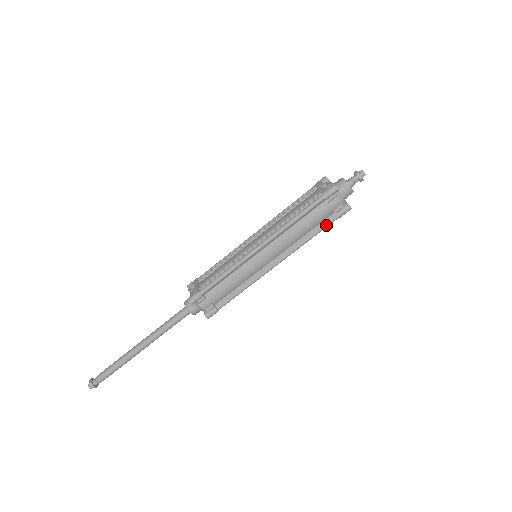
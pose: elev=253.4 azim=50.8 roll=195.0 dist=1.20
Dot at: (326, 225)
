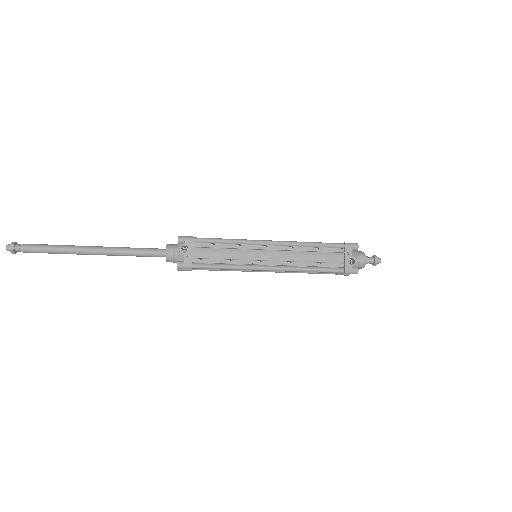
Dot at: occluded
